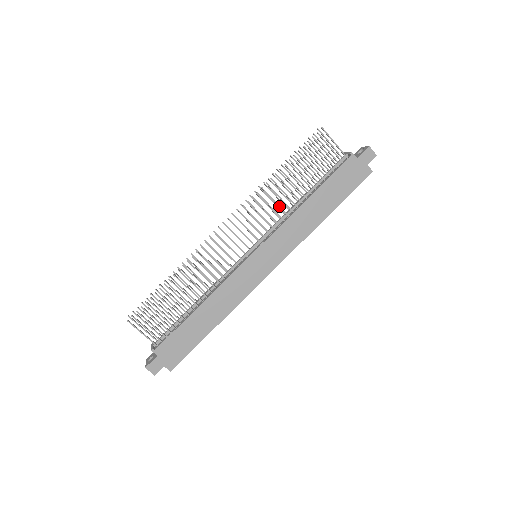
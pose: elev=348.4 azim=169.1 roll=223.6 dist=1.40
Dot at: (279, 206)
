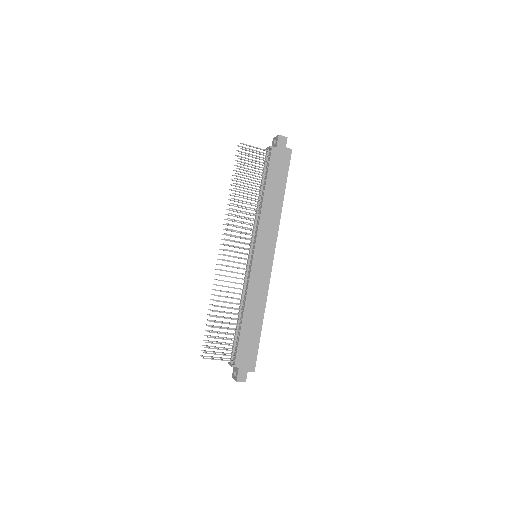
Dot at: (249, 213)
